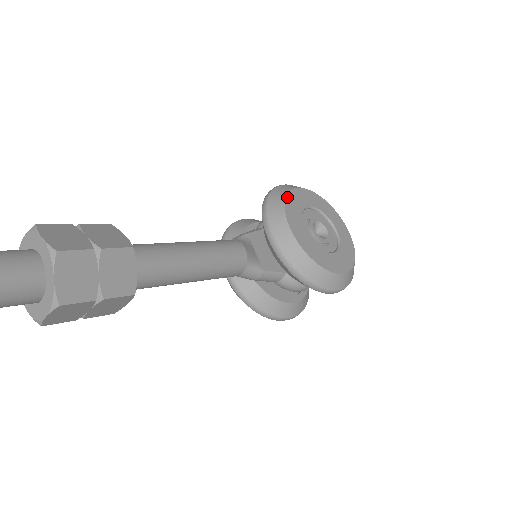
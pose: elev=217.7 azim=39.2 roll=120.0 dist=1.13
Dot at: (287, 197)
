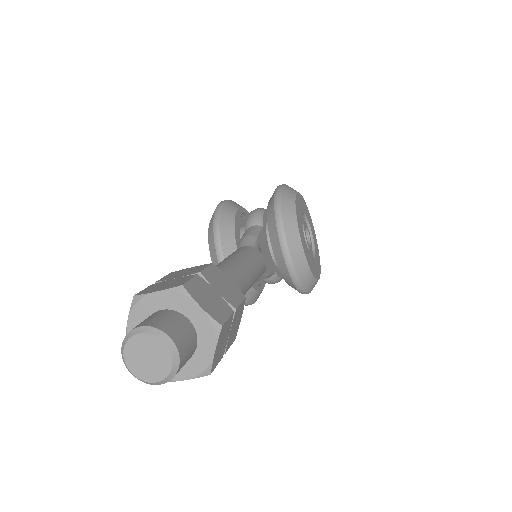
Dot at: (296, 207)
